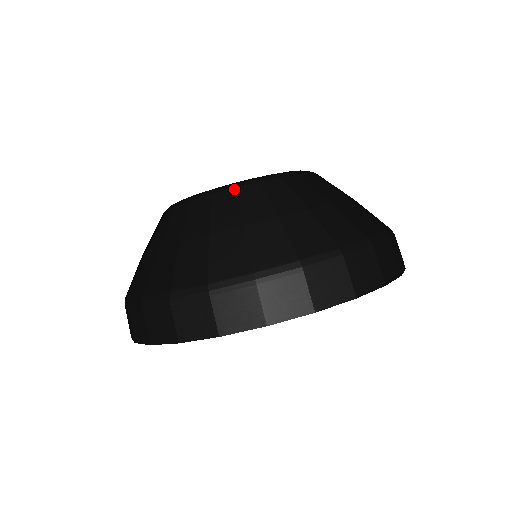
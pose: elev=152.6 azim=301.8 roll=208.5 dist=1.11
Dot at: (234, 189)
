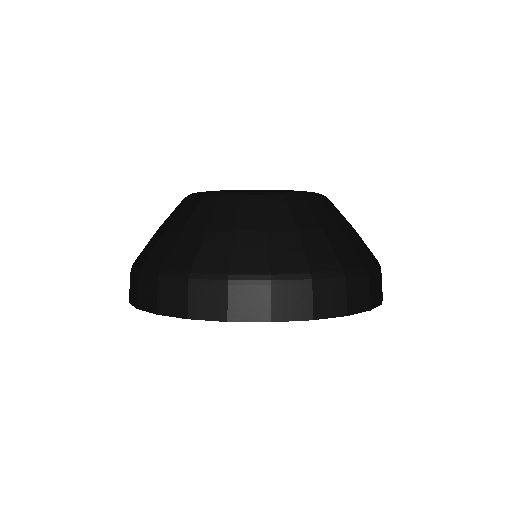
Dot at: (190, 198)
